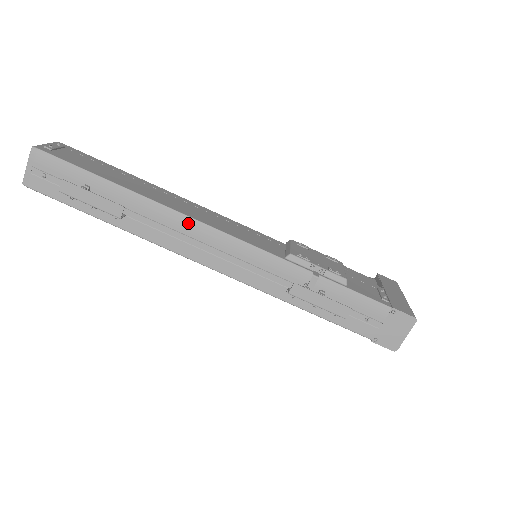
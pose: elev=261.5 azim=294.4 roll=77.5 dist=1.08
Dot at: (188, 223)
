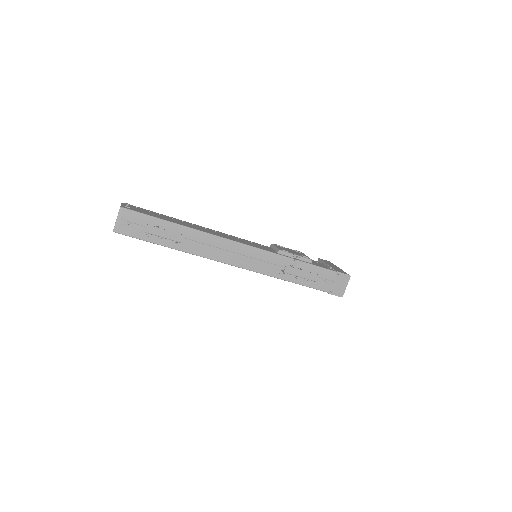
Dot at: (220, 241)
